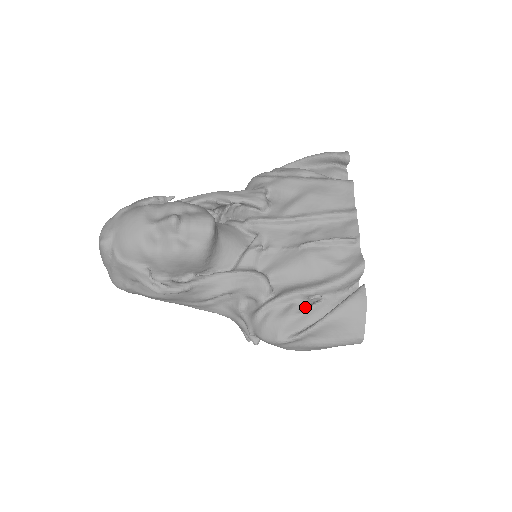
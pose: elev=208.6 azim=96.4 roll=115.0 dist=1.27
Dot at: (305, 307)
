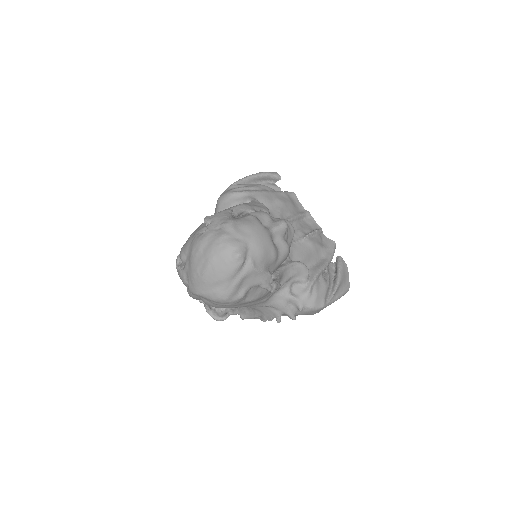
Dot at: (325, 278)
